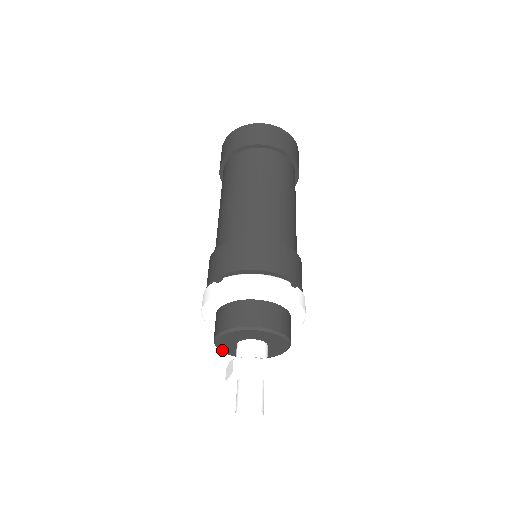
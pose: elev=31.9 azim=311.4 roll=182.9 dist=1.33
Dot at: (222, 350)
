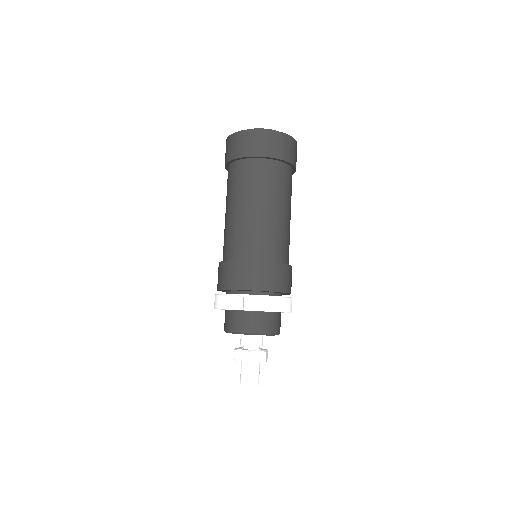
Dot at: occluded
